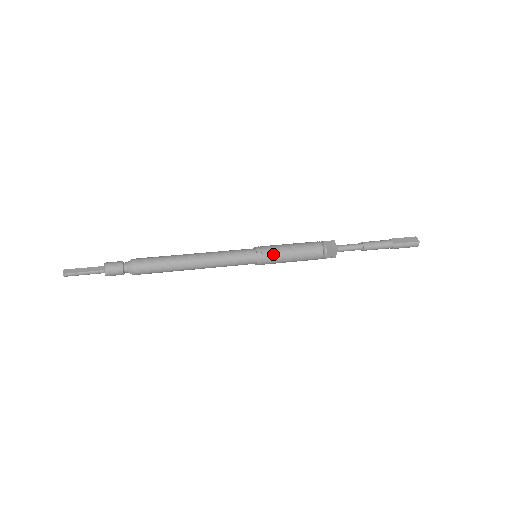
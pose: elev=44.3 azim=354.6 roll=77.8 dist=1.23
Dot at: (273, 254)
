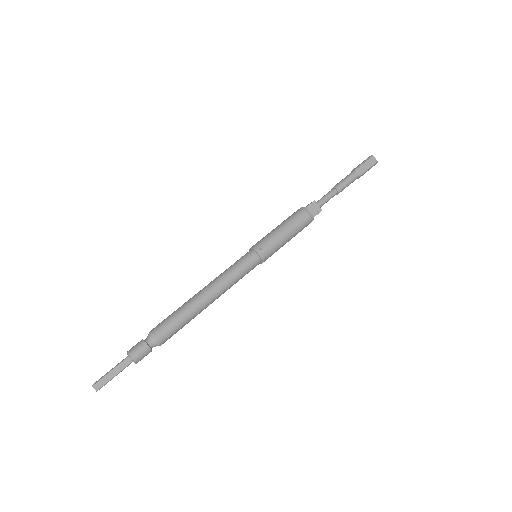
Dot at: (274, 250)
